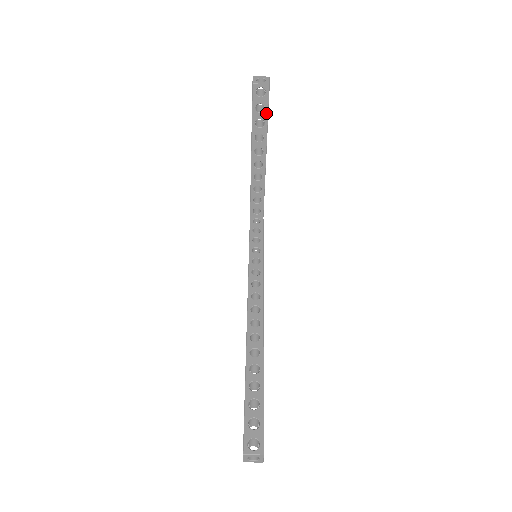
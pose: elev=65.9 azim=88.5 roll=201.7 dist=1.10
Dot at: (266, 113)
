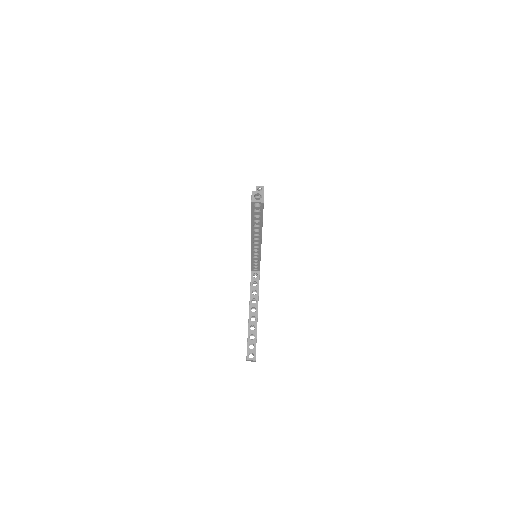
Dot at: occluded
